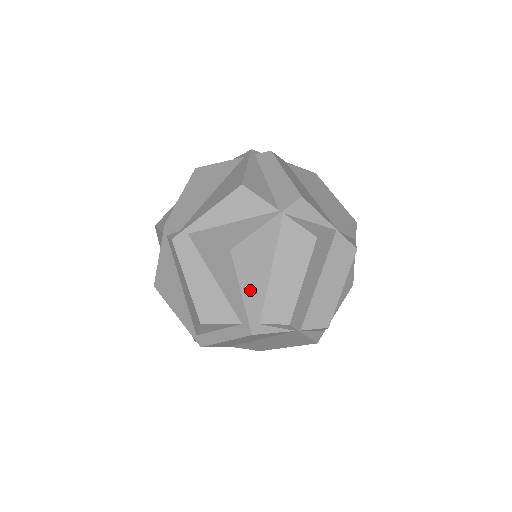
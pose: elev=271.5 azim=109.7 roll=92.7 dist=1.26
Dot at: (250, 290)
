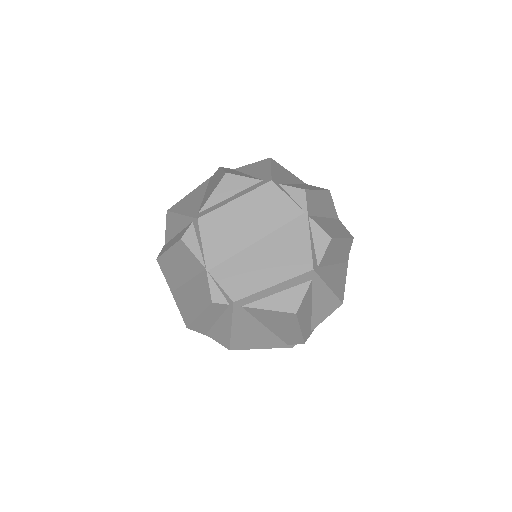
Dot at: (277, 173)
